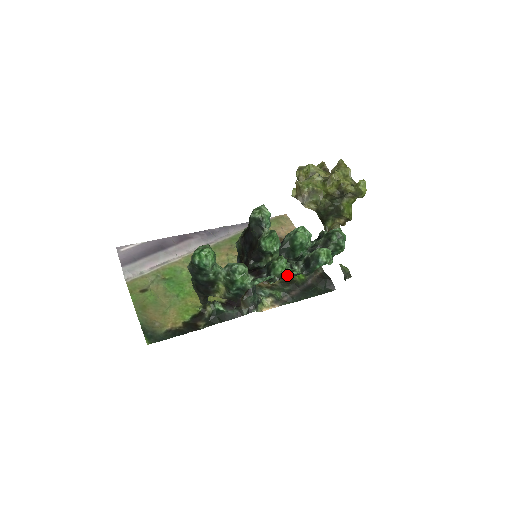
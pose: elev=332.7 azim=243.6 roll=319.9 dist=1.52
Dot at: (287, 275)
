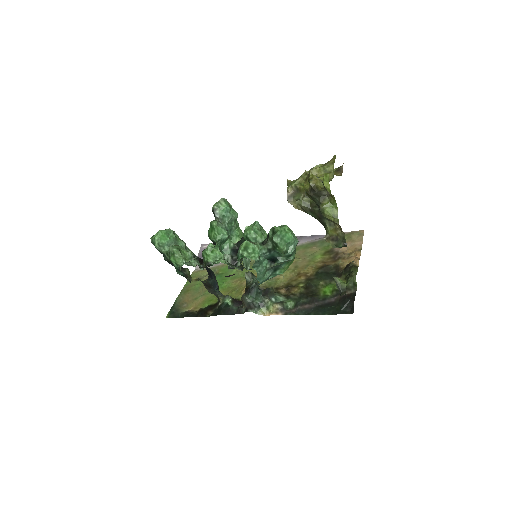
Dot at: (214, 263)
